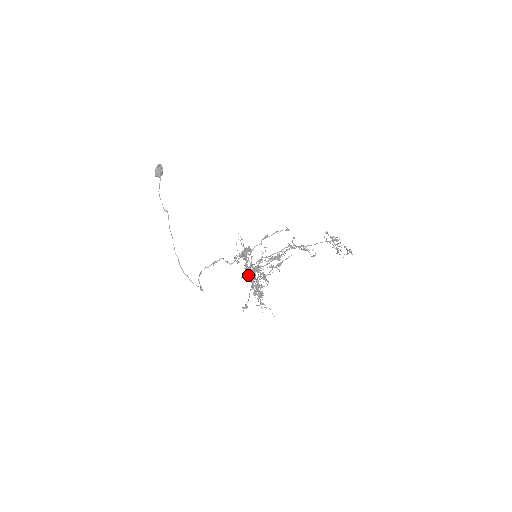
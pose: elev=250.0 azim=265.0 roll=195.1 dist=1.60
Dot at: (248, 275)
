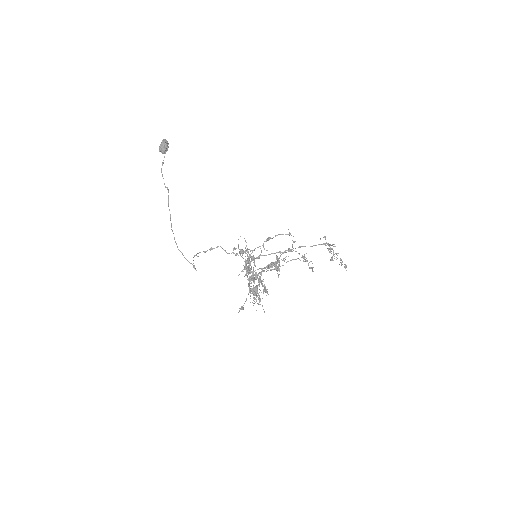
Dot at: occluded
